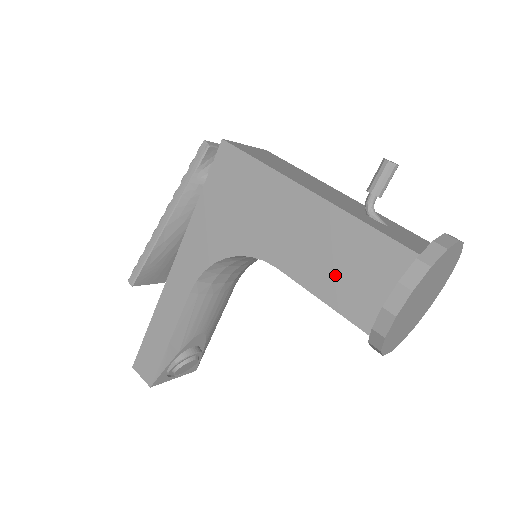
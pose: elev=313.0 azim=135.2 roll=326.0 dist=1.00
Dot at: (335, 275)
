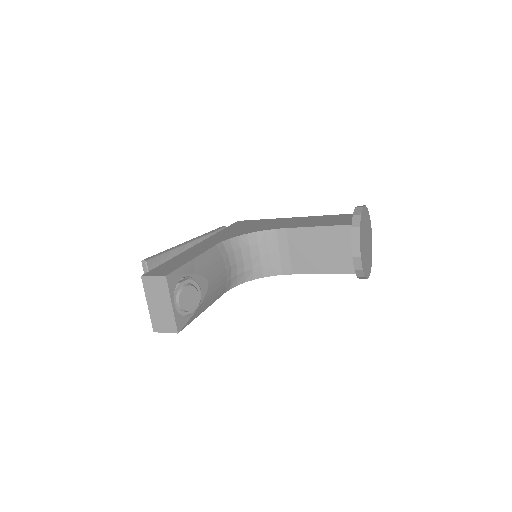
Dot at: (322, 222)
